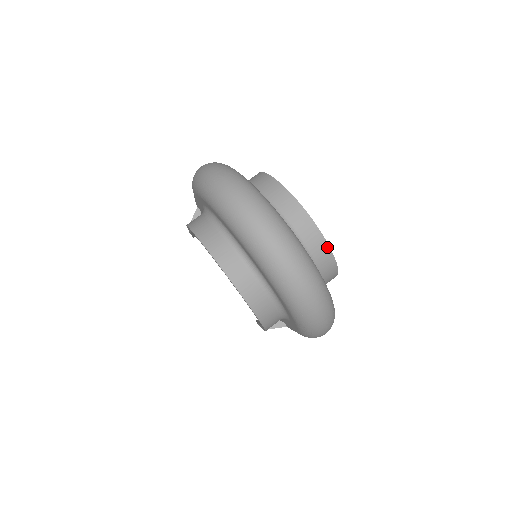
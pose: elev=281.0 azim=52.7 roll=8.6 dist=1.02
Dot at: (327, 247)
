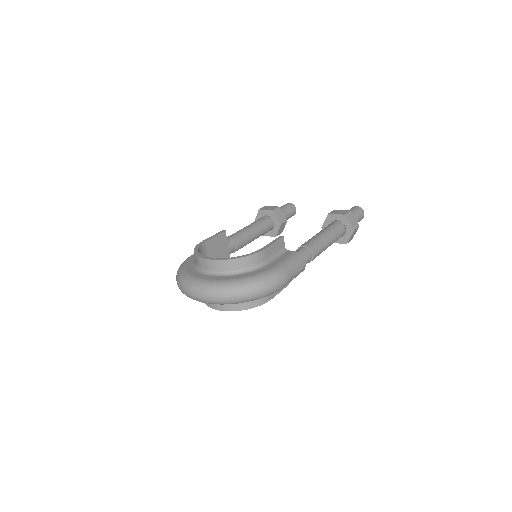
Dot at: (228, 261)
